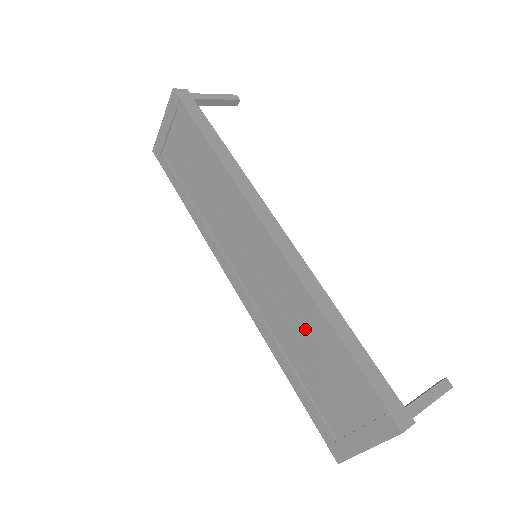
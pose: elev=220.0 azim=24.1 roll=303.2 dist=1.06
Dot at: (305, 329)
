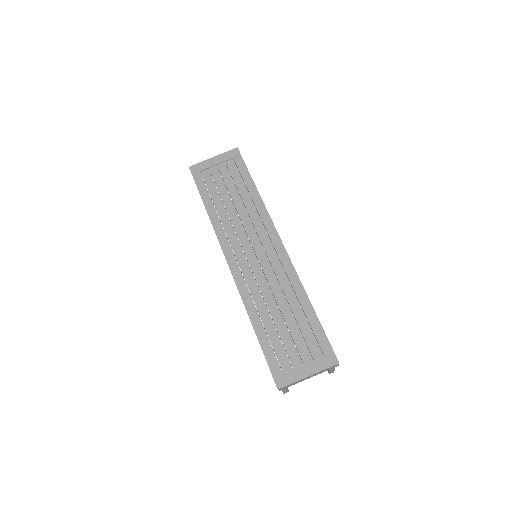
Dot at: (287, 302)
